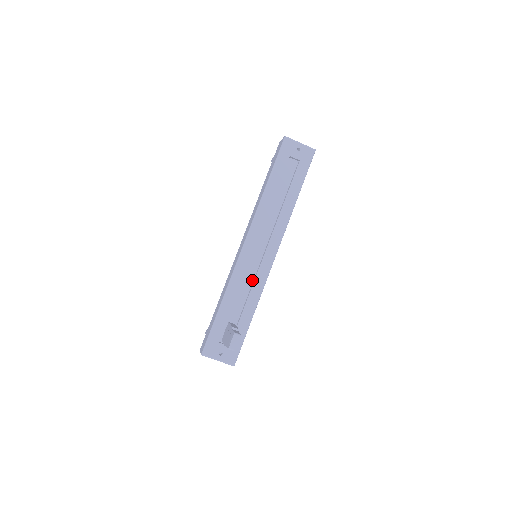
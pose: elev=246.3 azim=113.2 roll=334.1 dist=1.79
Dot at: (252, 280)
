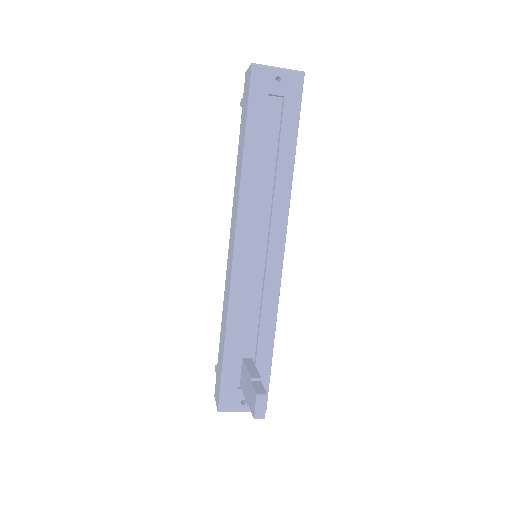
Dot at: (260, 293)
